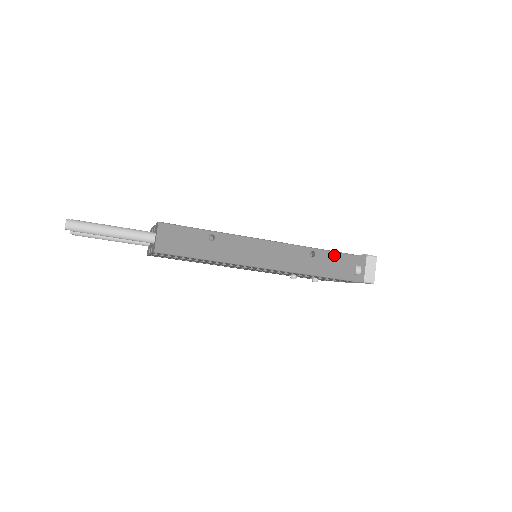
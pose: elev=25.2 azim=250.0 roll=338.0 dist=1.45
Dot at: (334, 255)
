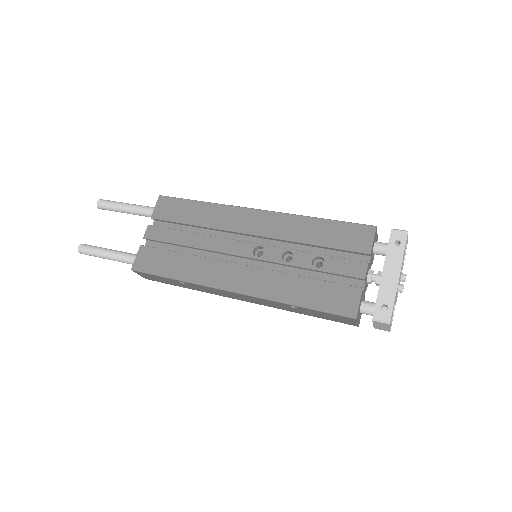
Dot at: (322, 313)
